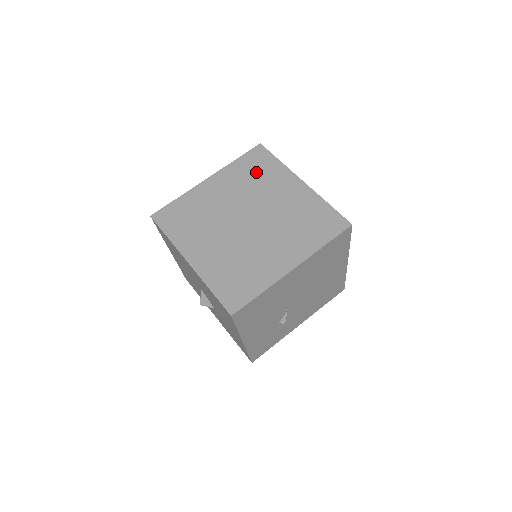
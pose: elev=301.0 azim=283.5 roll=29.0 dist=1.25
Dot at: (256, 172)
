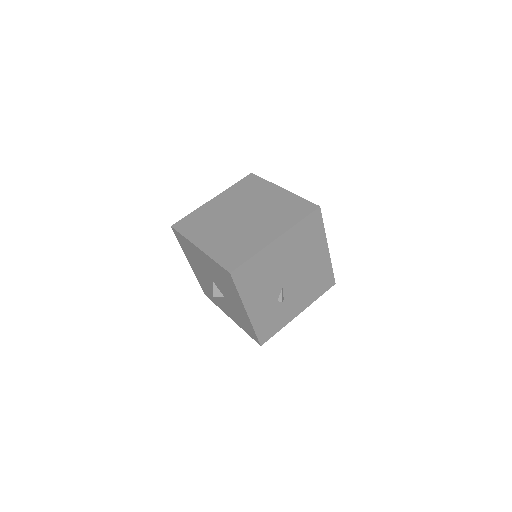
Dot at: (248, 189)
